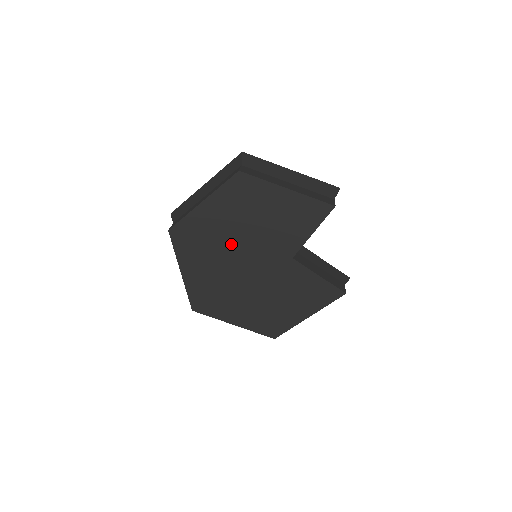
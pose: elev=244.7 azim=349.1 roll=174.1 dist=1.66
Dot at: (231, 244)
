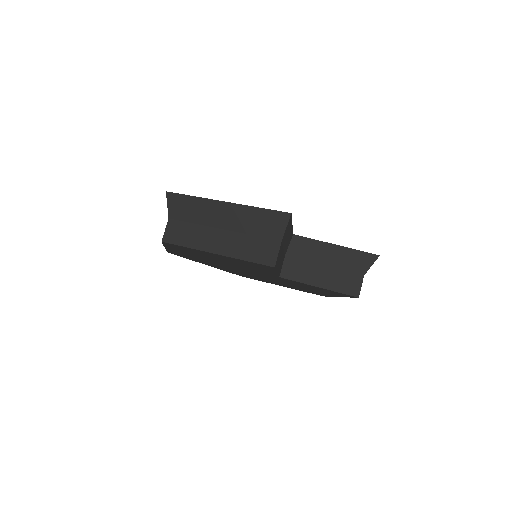
Dot at: occluded
